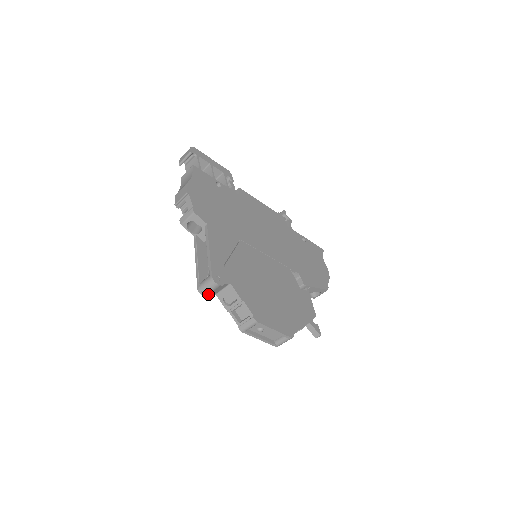
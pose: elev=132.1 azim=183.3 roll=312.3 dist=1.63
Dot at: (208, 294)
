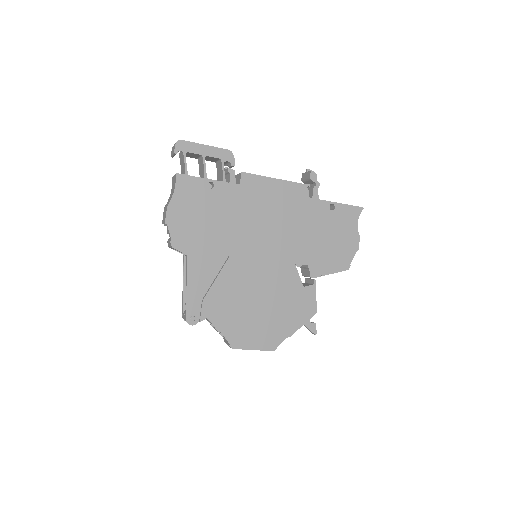
Dot at: occluded
